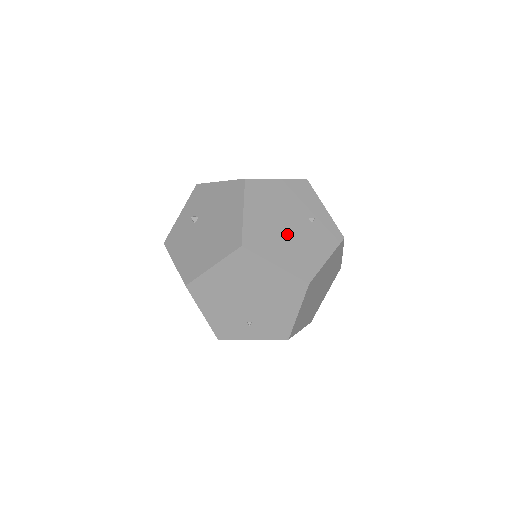
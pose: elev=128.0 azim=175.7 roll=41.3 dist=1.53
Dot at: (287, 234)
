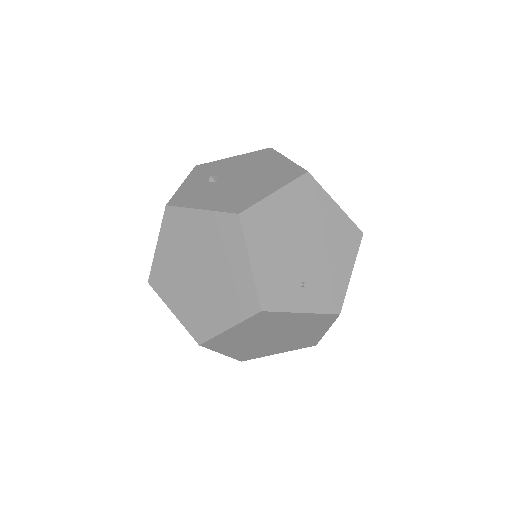
Dot at: occluded
